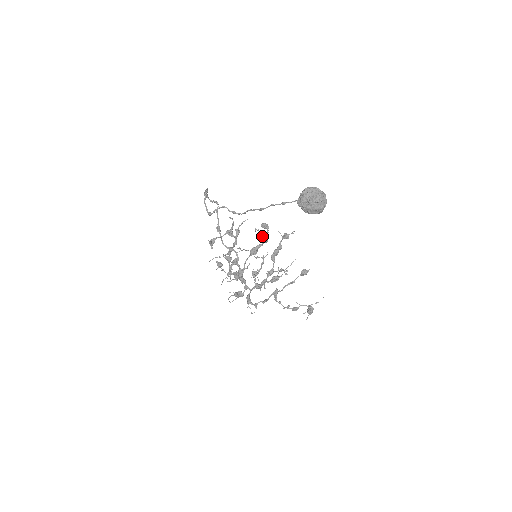
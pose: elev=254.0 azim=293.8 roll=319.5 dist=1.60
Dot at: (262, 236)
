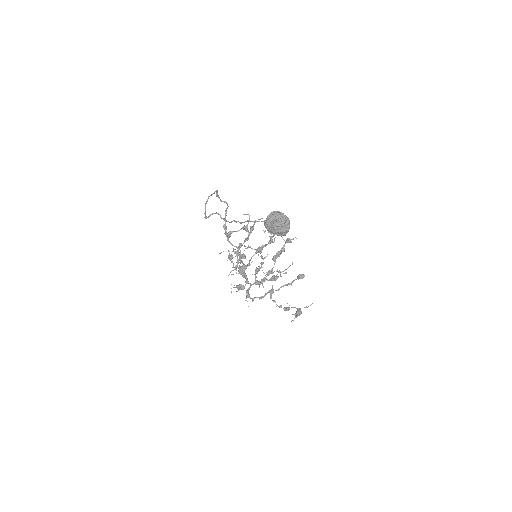
Dot at: occluded
